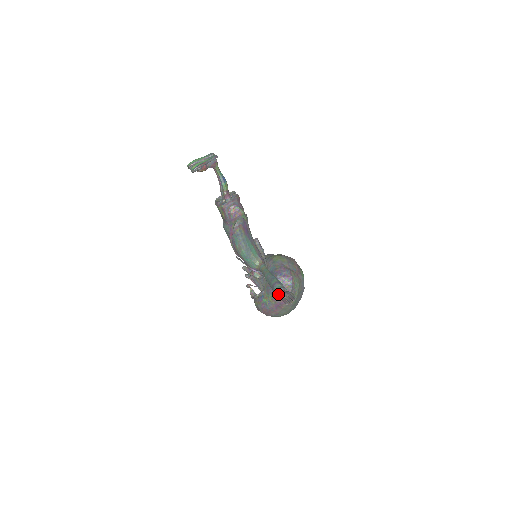
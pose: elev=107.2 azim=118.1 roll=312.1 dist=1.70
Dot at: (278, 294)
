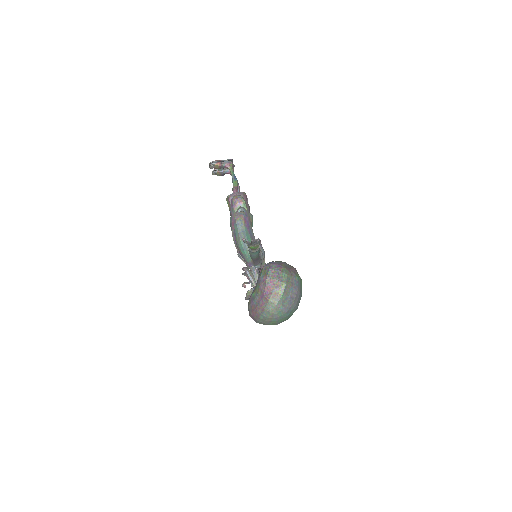
Dot at: (246, 241)
